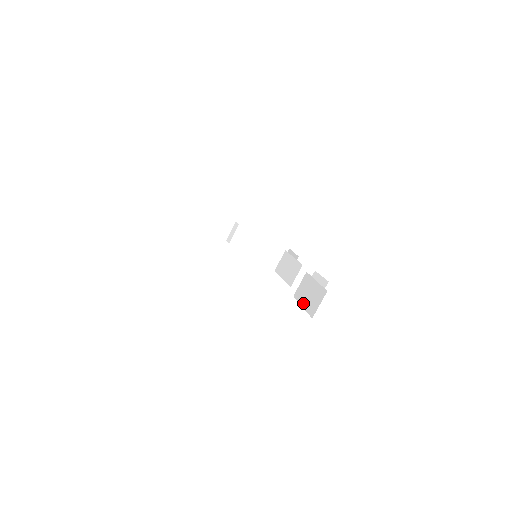
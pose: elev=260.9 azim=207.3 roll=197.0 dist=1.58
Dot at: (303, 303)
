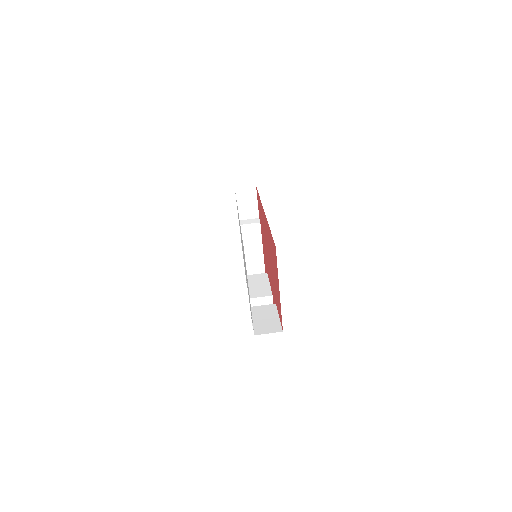
Dot at: (255, 319)
